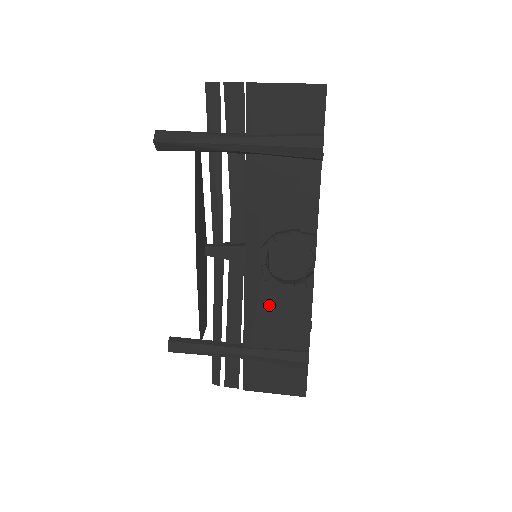
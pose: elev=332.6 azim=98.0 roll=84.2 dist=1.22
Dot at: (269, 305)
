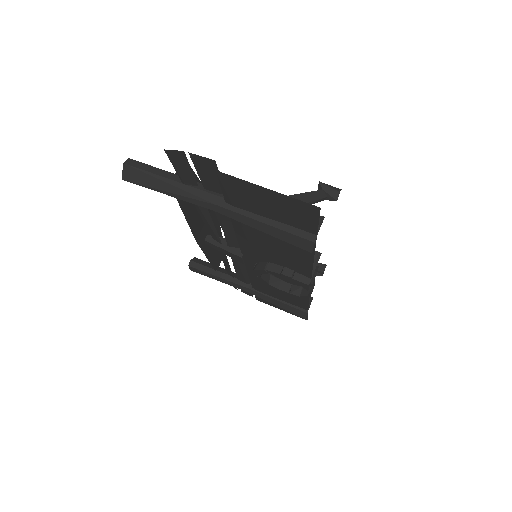
Dot at: occluded
